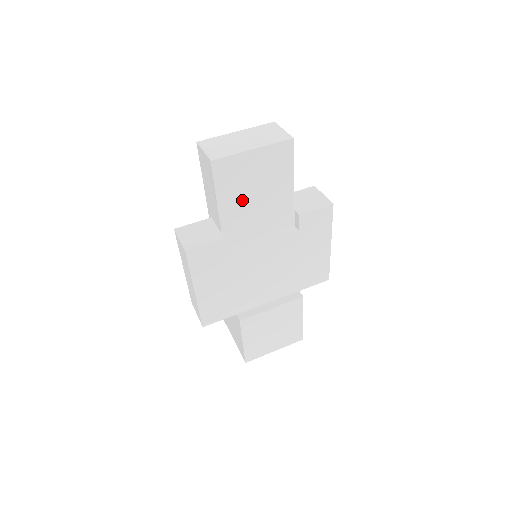
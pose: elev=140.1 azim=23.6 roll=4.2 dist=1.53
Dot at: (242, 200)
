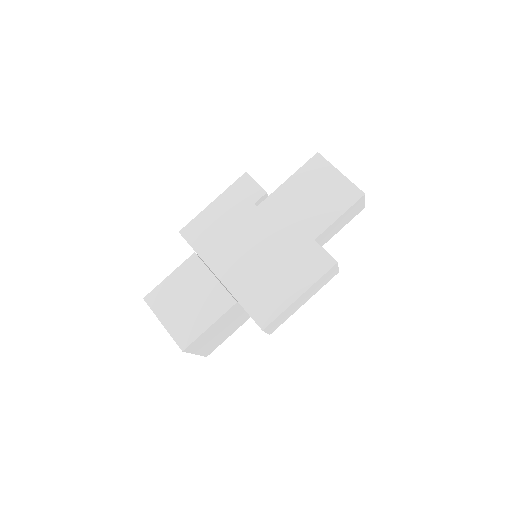
Dot at: (301, 192)
